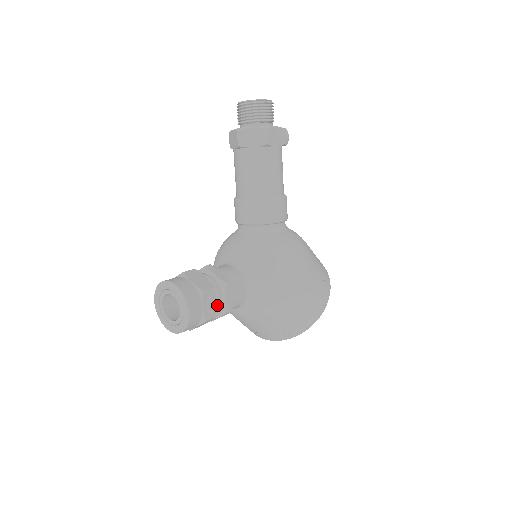
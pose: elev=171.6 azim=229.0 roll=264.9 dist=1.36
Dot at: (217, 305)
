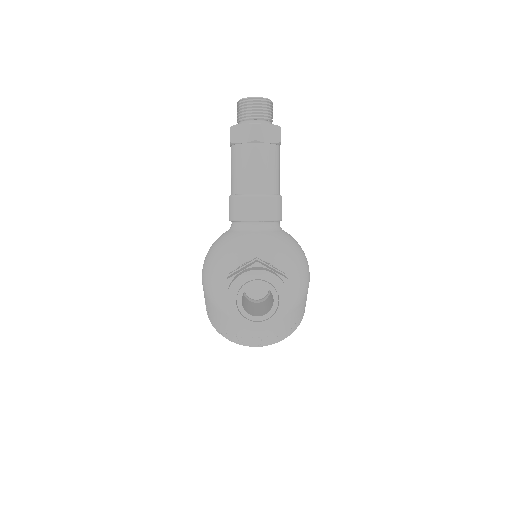
Dot at: occluded
